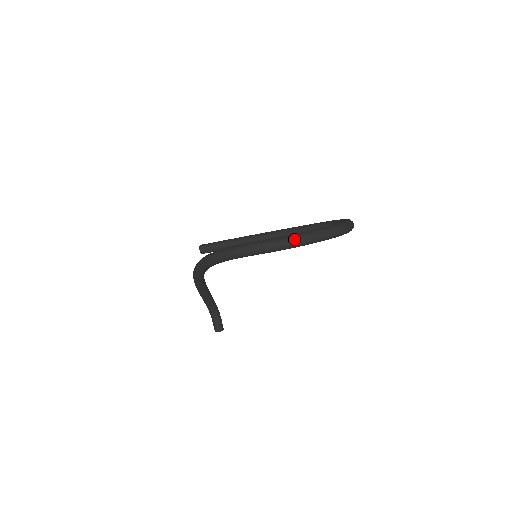
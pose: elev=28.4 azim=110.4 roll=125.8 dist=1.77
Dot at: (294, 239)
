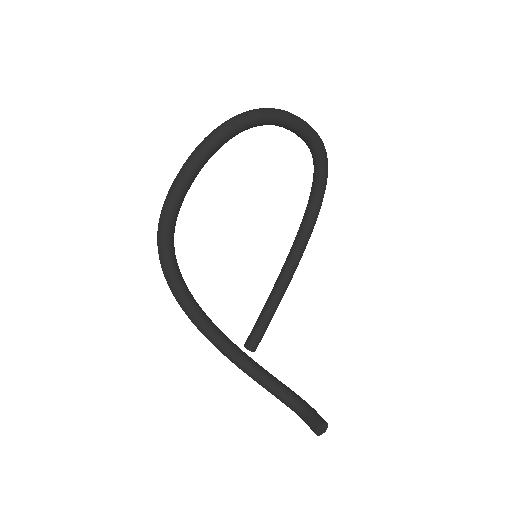
Dot at: (204, 139)
